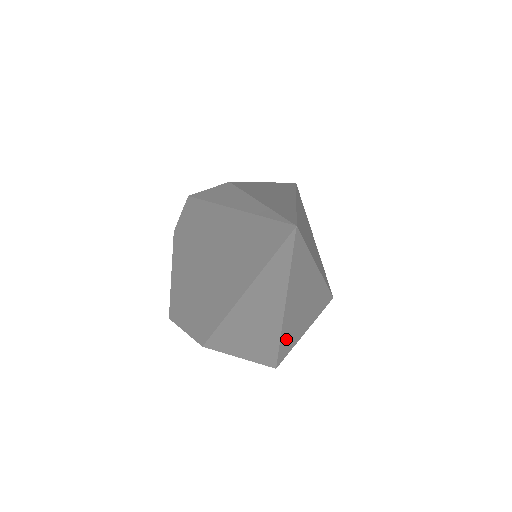
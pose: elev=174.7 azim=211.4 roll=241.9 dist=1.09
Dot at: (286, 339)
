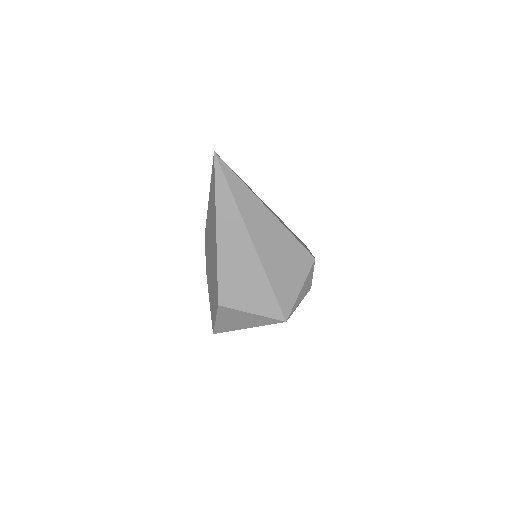
Dot at: (276, 281)
